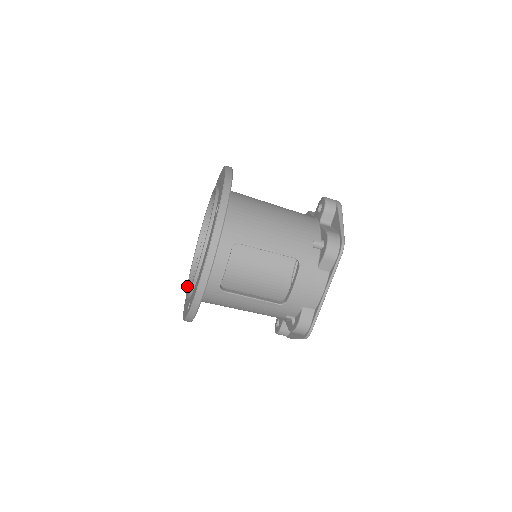
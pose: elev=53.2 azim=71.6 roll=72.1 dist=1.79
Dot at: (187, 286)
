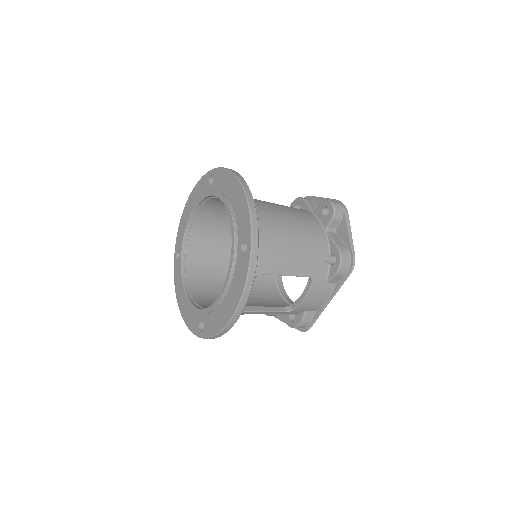
Dot at: (183, 287)
